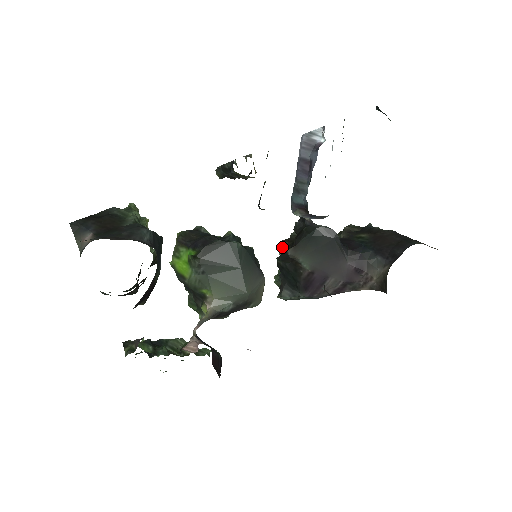
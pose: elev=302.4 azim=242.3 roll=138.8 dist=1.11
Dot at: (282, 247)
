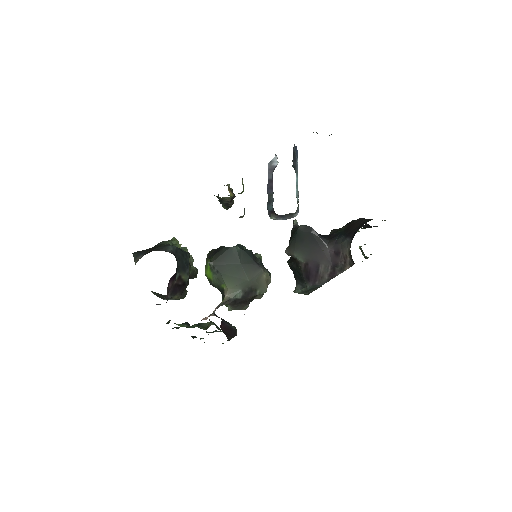
Dot at: occluded
